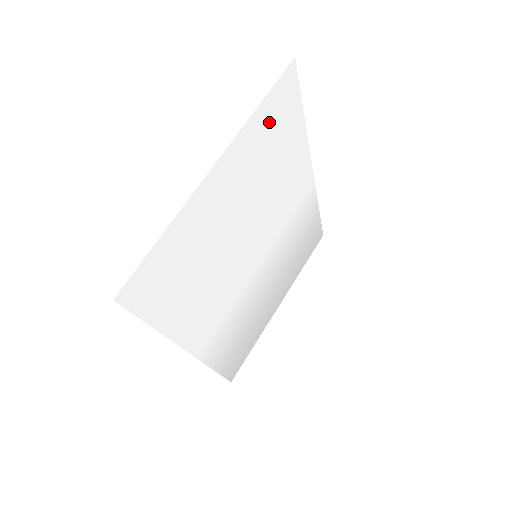
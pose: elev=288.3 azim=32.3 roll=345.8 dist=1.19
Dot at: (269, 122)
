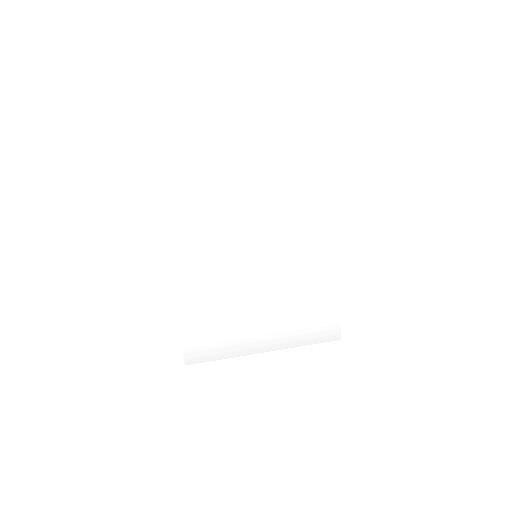
Dot at: (301, 156)
